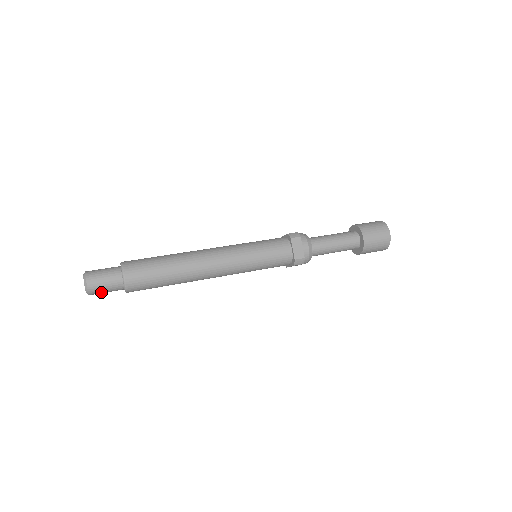
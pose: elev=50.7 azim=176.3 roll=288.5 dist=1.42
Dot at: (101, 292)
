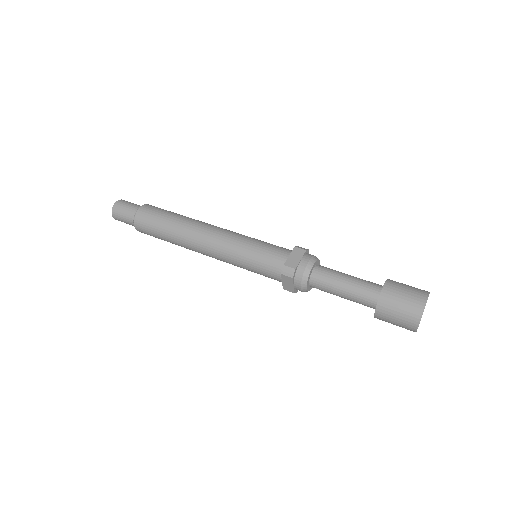
Dot at: (120, 217)
